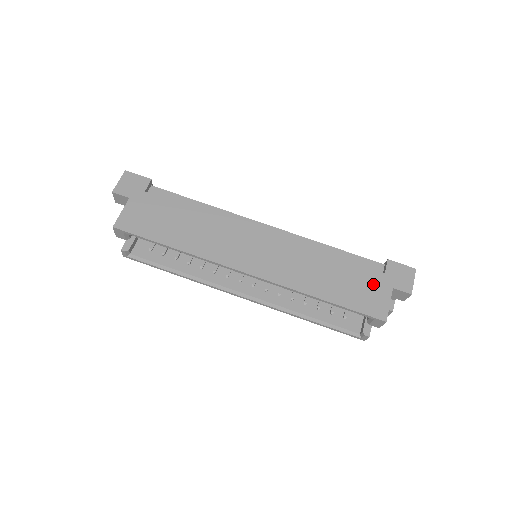
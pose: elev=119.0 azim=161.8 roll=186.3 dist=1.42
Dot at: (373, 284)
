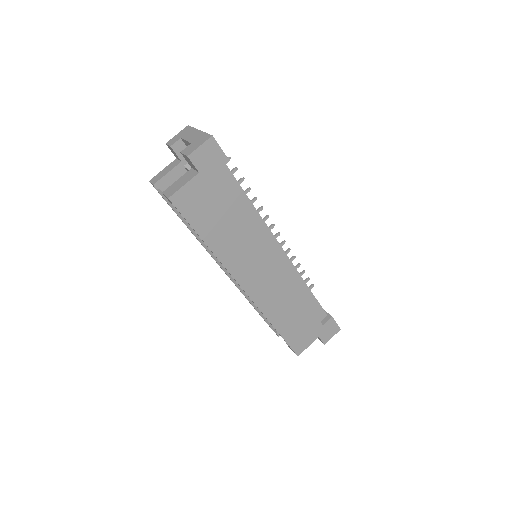
Dot at: (311, 330)
